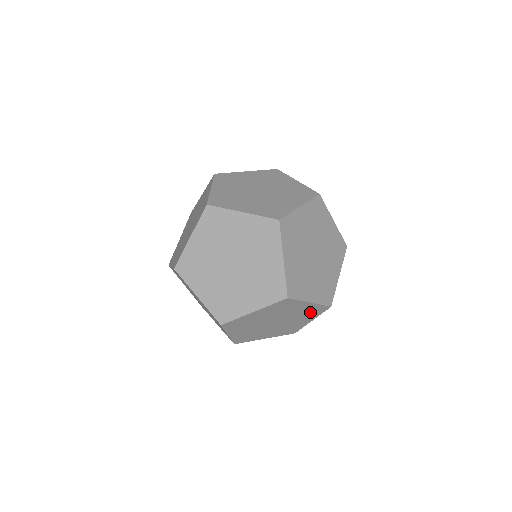
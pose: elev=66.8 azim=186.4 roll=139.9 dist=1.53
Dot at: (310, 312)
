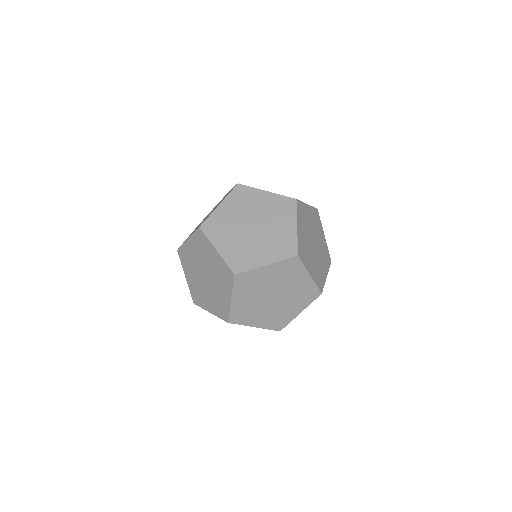
Dot at: occluded
